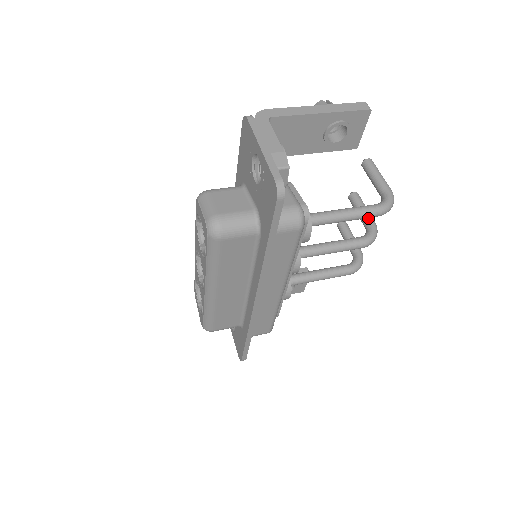
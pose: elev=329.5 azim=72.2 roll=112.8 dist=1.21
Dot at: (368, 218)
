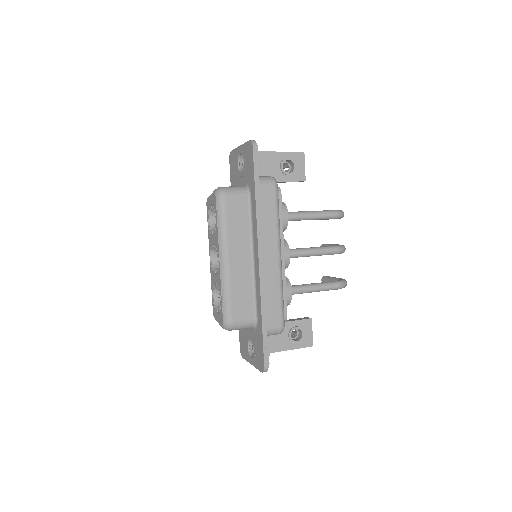
Dot at: (336, 245)
